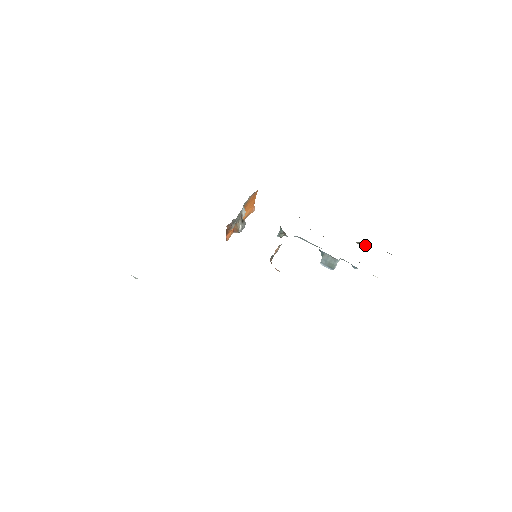
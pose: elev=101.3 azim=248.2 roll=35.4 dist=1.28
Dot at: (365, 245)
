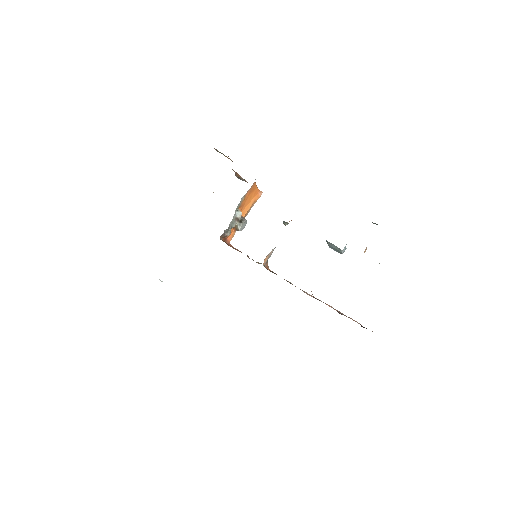
Dot at: (377, 224)
